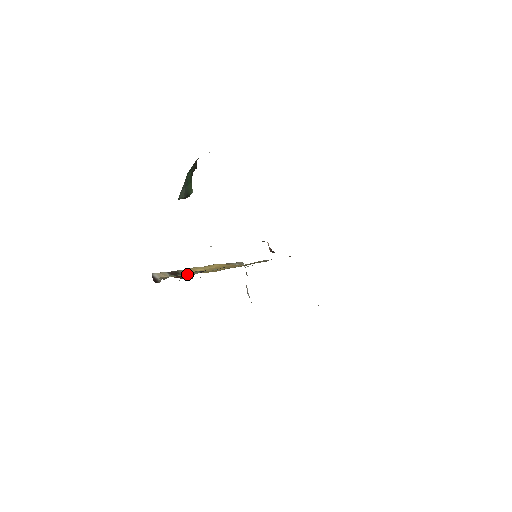
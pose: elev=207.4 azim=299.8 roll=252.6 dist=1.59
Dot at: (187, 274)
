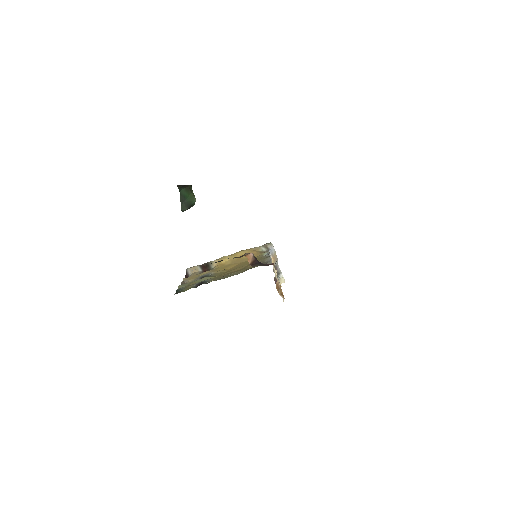
Dot at: (207, 272)
